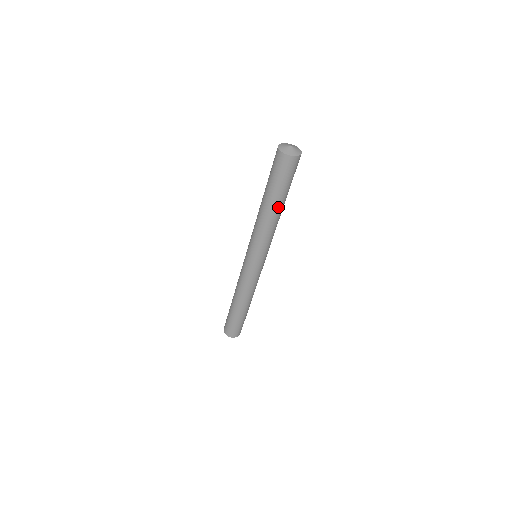
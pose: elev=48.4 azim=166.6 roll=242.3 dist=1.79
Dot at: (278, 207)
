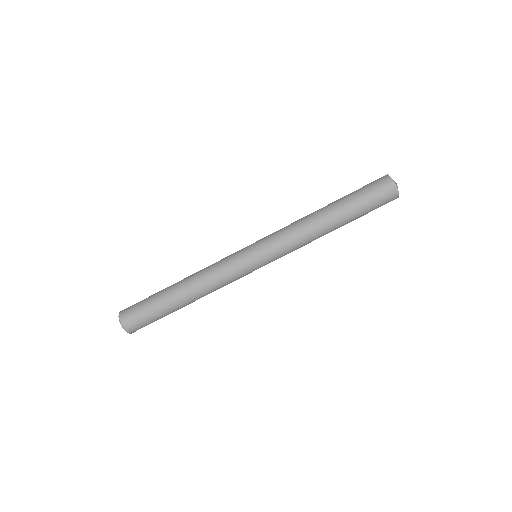
Dot at: (339, 227)
